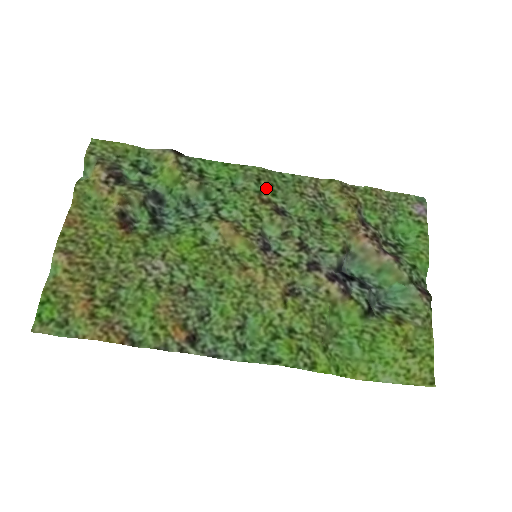
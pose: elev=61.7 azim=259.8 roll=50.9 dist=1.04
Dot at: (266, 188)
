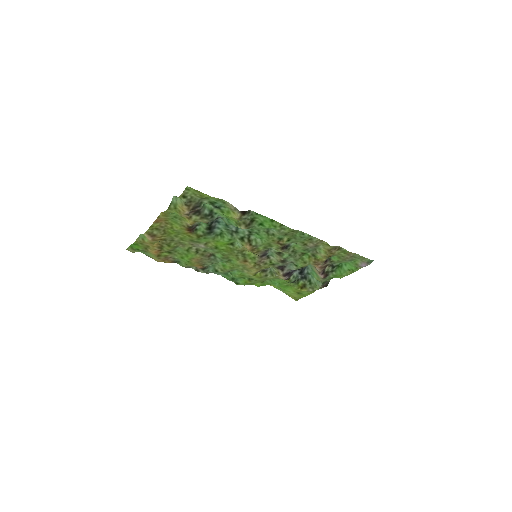
Dot at: (287, 237)
